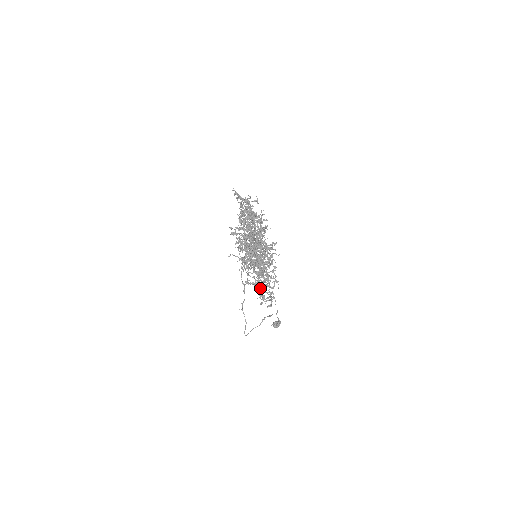
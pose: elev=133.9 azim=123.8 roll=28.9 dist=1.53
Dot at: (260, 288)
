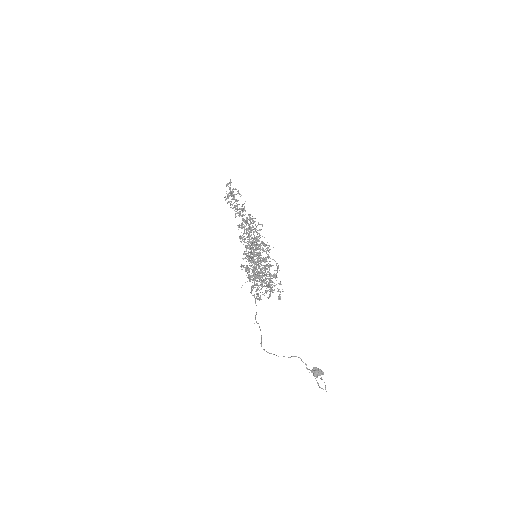
Dot at: (263, 275)
